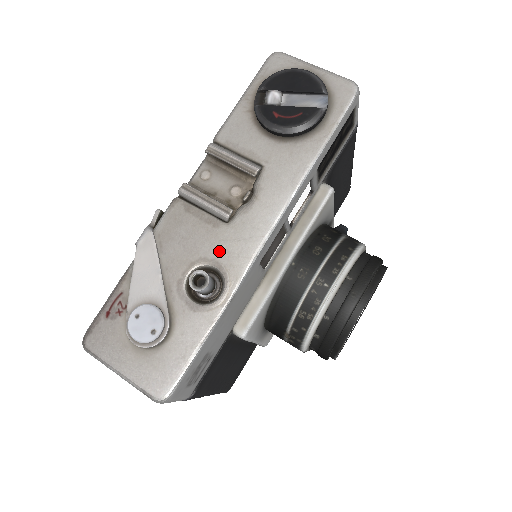
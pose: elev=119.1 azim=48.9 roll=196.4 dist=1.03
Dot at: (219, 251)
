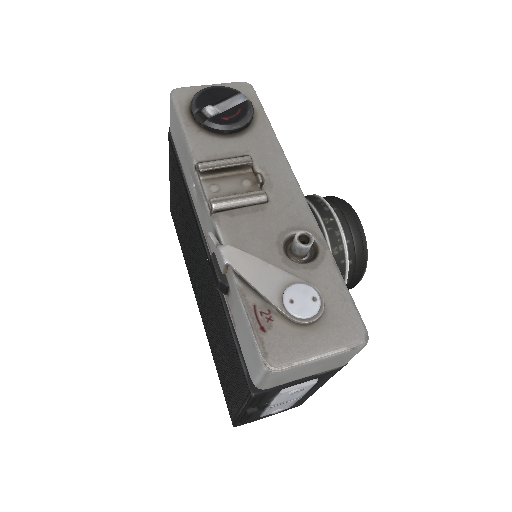
Dot at: (285, 221)
